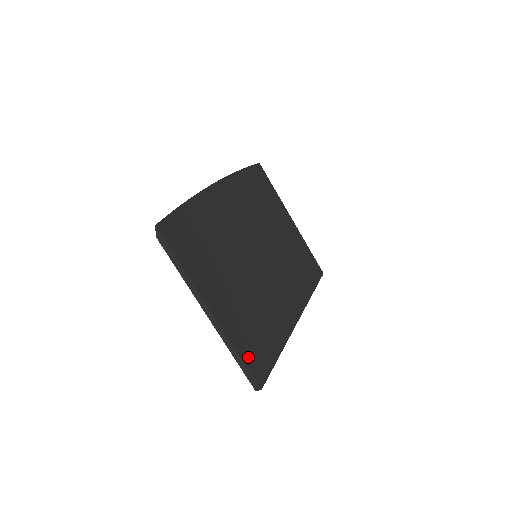
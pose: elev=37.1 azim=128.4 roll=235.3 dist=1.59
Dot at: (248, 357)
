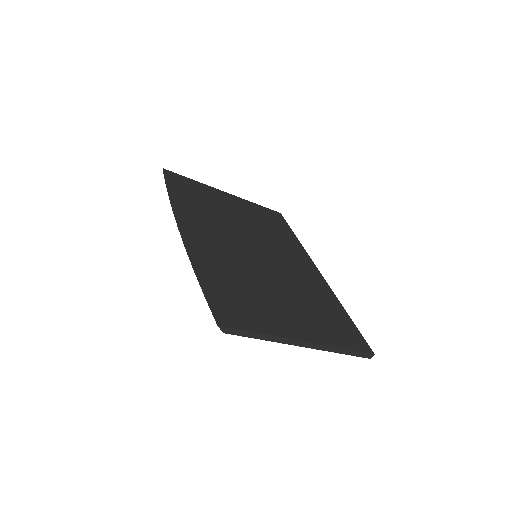
Dot at: (348, 343)
